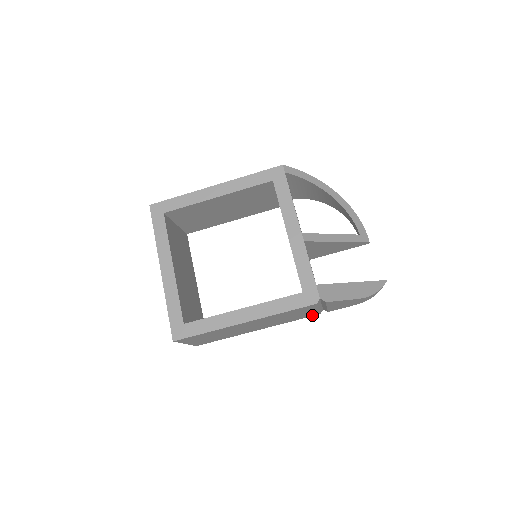
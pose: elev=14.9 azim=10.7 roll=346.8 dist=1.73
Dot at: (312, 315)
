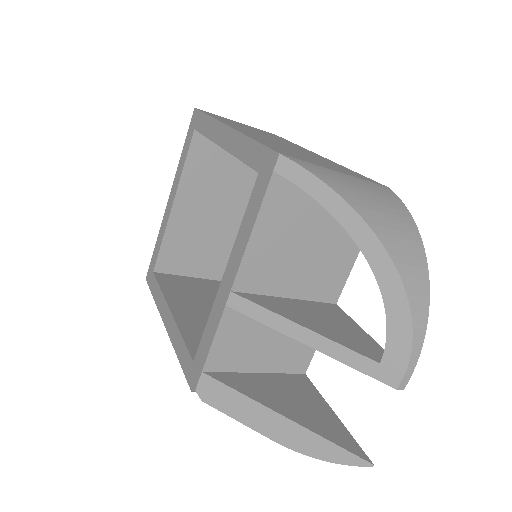
Dot at: occluded
